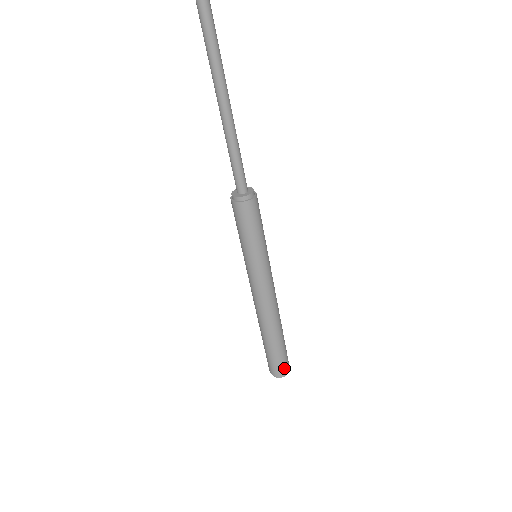
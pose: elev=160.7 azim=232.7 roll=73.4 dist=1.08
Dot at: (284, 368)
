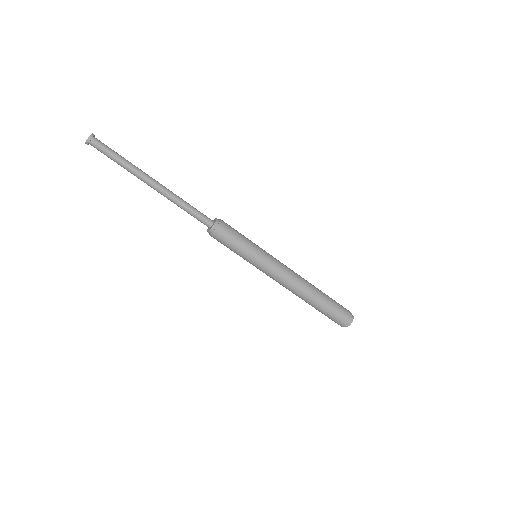
Dot at: (344, 318)
